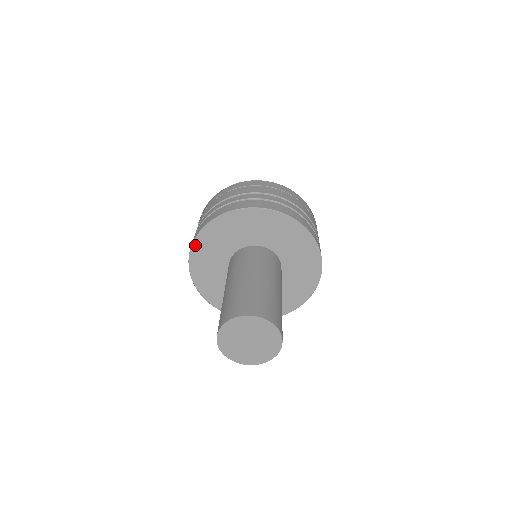
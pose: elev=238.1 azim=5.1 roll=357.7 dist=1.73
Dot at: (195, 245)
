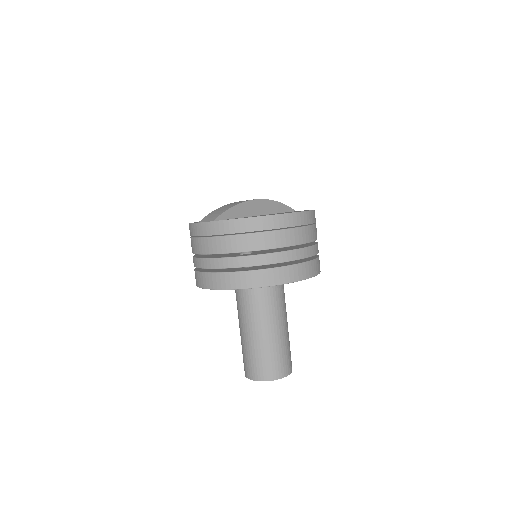
Dot at: (233, 289)
